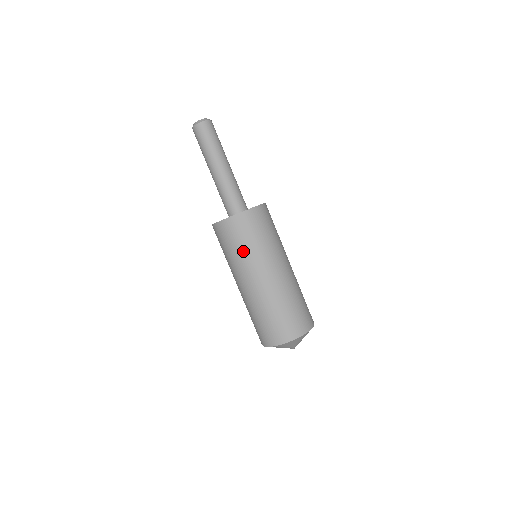
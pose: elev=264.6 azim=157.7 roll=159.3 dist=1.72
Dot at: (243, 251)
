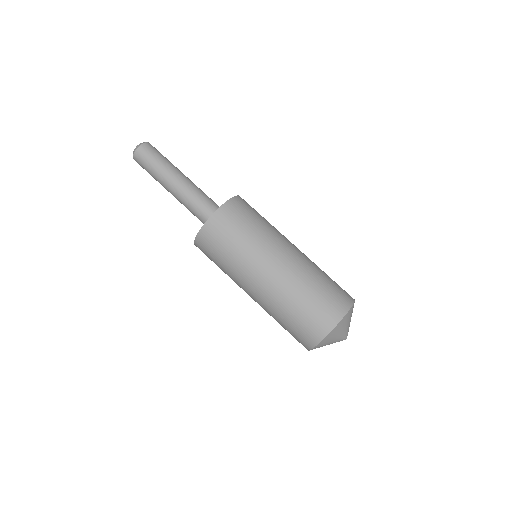
Dot at: (240, 247)
